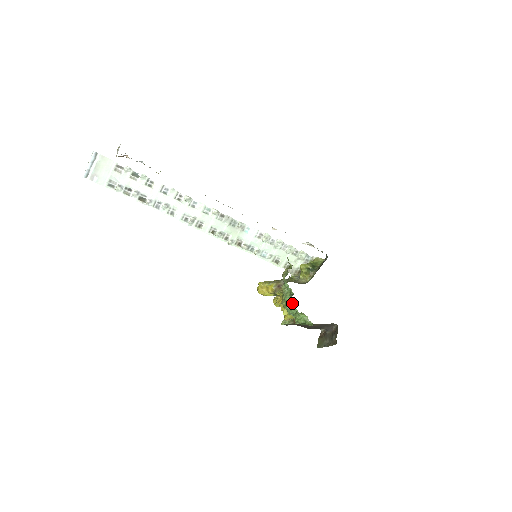
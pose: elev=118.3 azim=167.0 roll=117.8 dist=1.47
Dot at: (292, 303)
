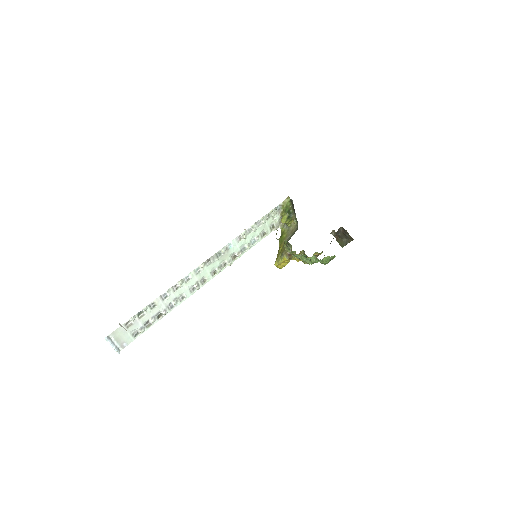
Dot at: (311, 260)
